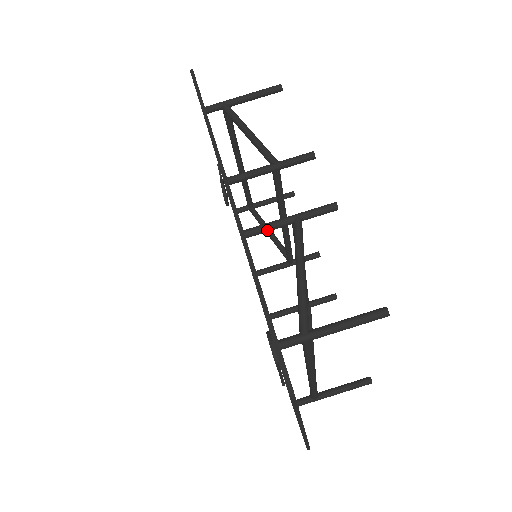
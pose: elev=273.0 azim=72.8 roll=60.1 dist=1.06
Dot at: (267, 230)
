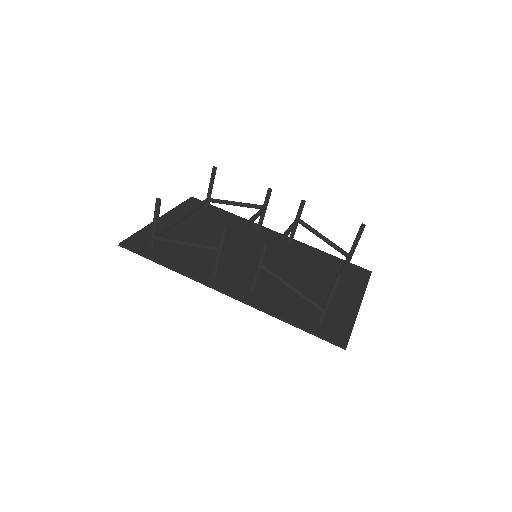
Dot at: occluded
